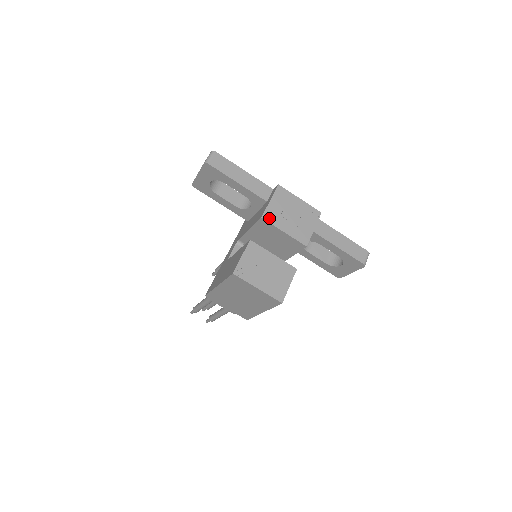
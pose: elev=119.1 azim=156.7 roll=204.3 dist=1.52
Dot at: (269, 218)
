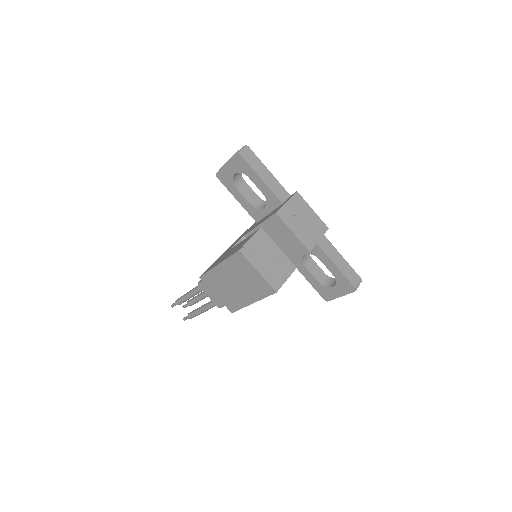
Dot at: (282, 216)
